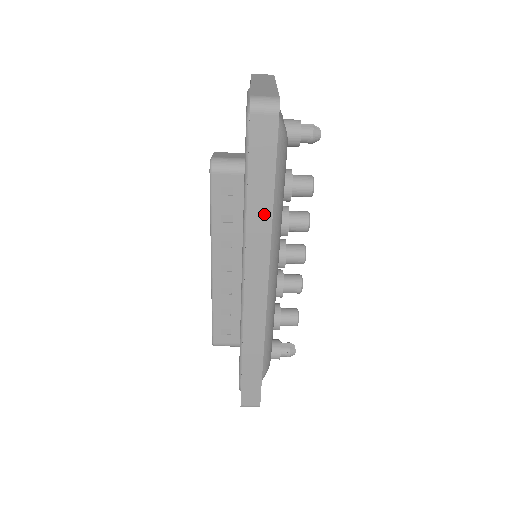
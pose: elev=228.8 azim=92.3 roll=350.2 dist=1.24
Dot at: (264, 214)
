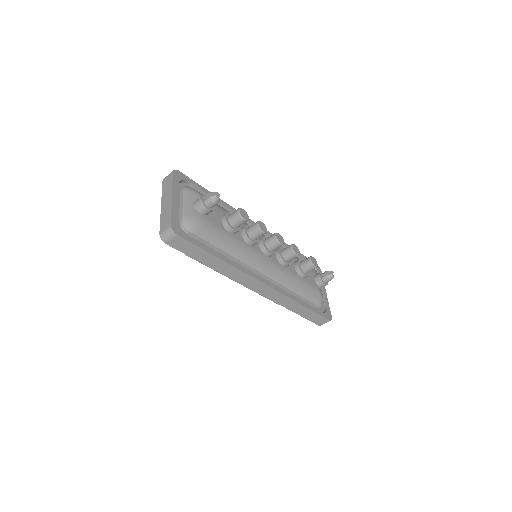
Dot at: (223, 265)
